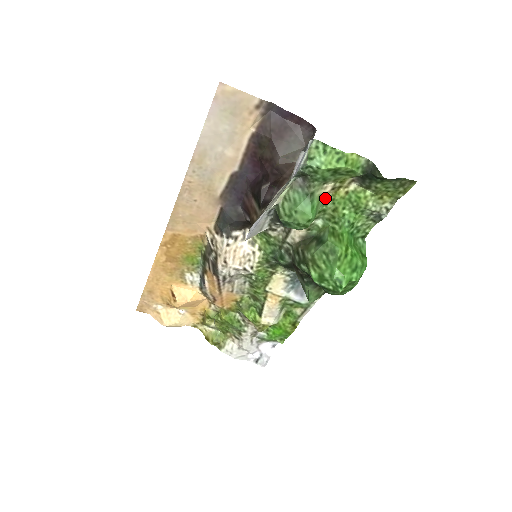
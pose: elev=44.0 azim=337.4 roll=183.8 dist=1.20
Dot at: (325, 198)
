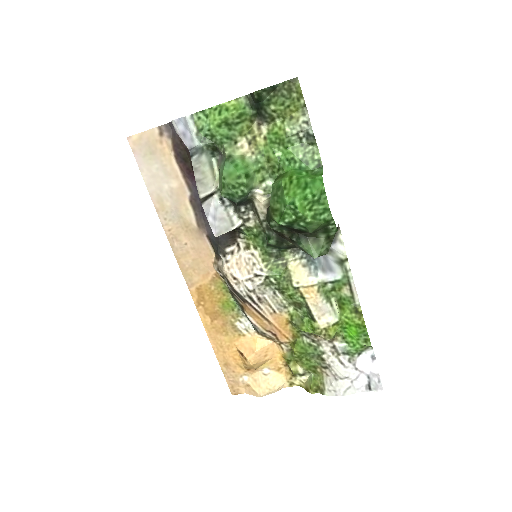
Dot at: (252, 156)
